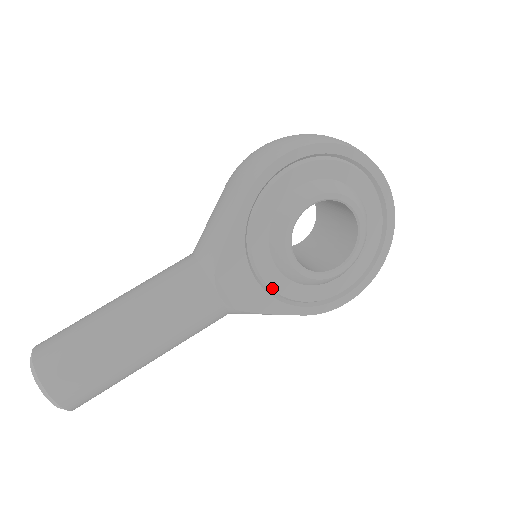
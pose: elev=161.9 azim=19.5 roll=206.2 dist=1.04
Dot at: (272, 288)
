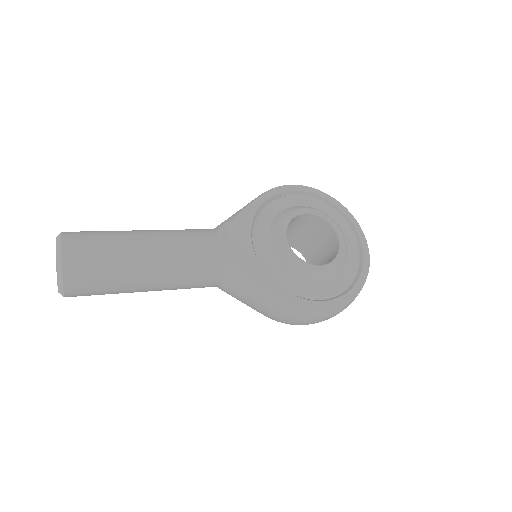
Dot at: (264, 262)
